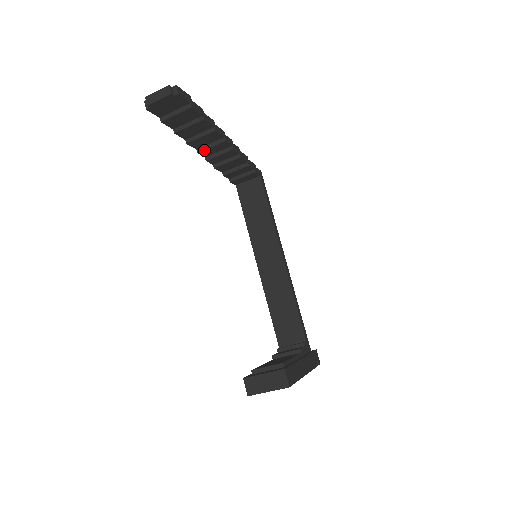
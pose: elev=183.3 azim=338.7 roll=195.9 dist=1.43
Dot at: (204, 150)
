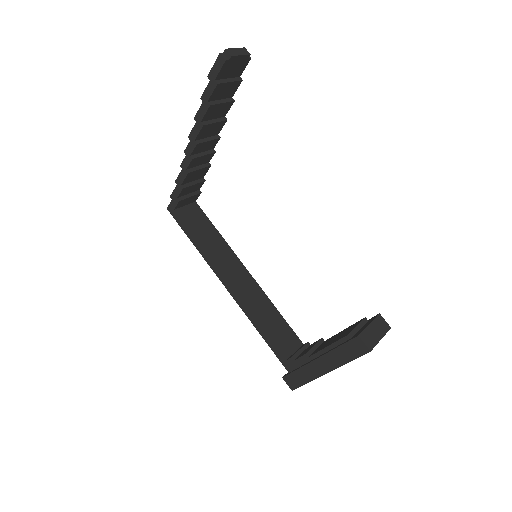
Dot at: (202, 142)
